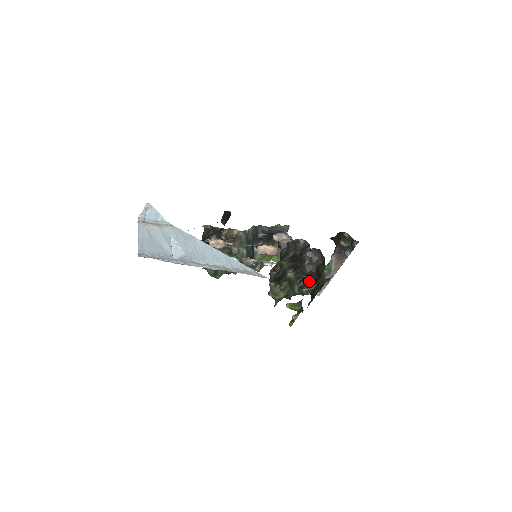
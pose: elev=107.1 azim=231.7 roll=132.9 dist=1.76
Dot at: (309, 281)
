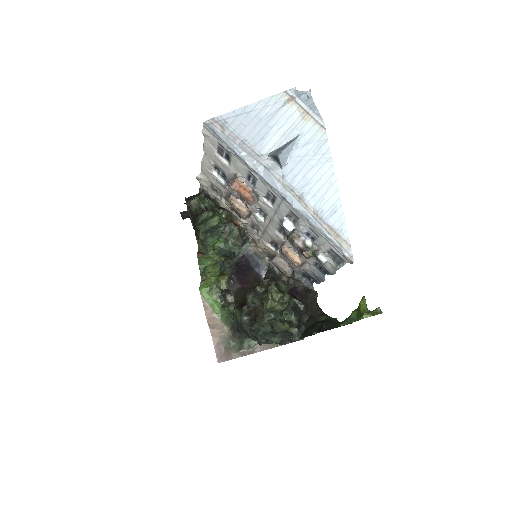
Dot at: (287, 323)
